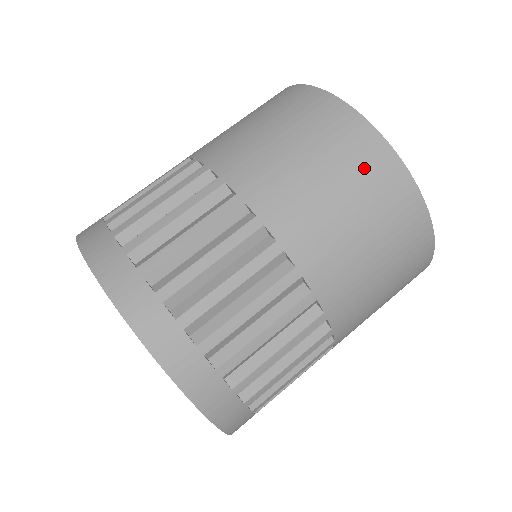
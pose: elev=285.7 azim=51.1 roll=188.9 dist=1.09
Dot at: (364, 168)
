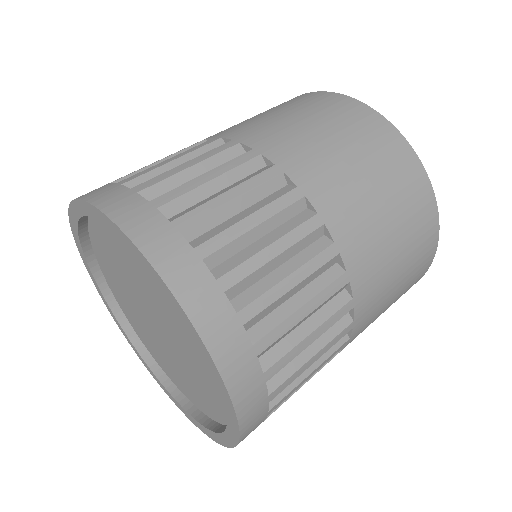
Dot at: (406, 186)
